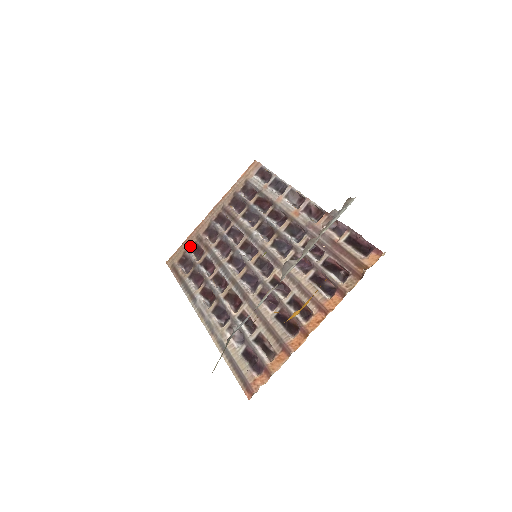
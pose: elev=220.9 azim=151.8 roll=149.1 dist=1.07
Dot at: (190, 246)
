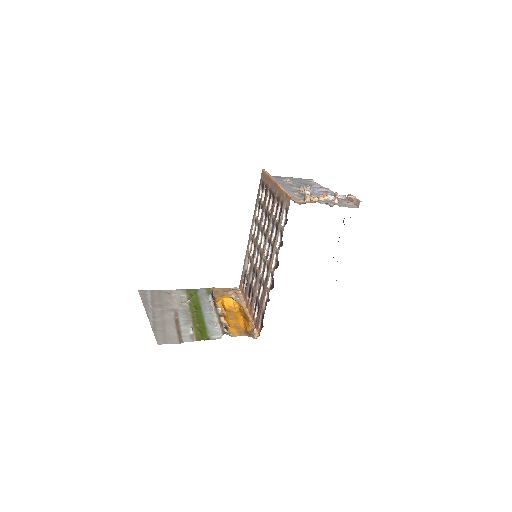
Dot at: (266, 184)
